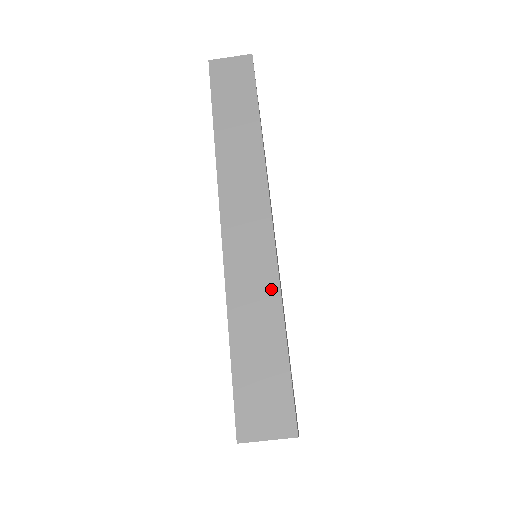
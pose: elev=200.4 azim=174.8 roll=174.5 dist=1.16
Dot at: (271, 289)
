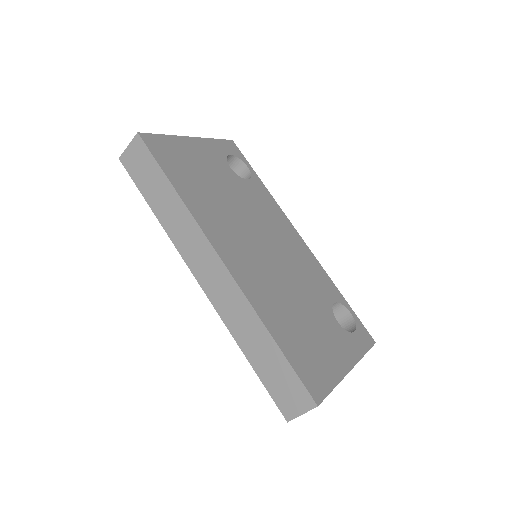
Dot at: (251, 316)
